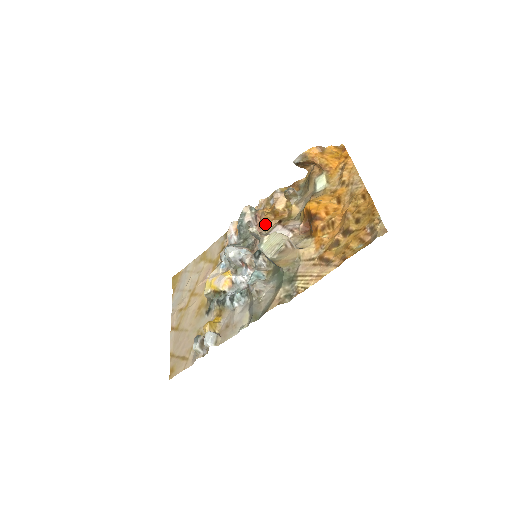
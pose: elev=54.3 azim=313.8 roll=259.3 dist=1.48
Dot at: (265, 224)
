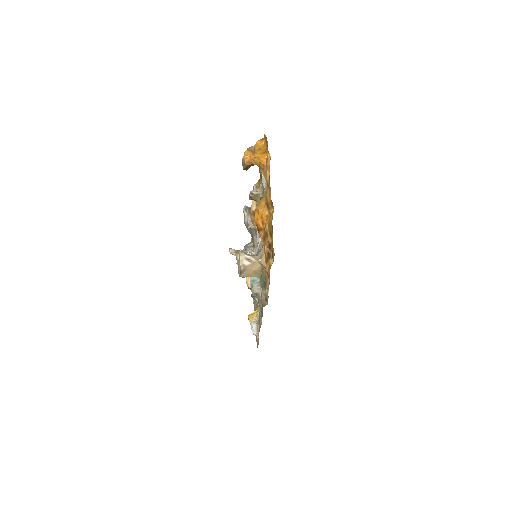
Dot at: occluded
